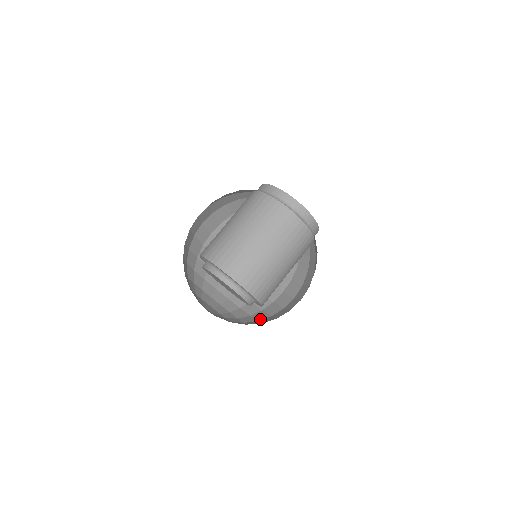
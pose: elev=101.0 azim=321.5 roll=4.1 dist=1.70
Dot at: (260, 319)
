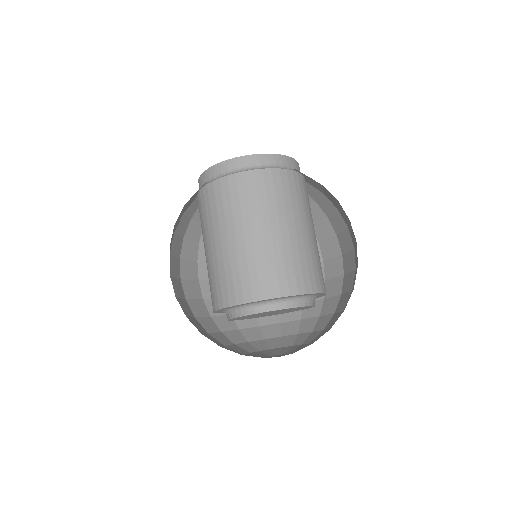
Dot at: (318, 312)
